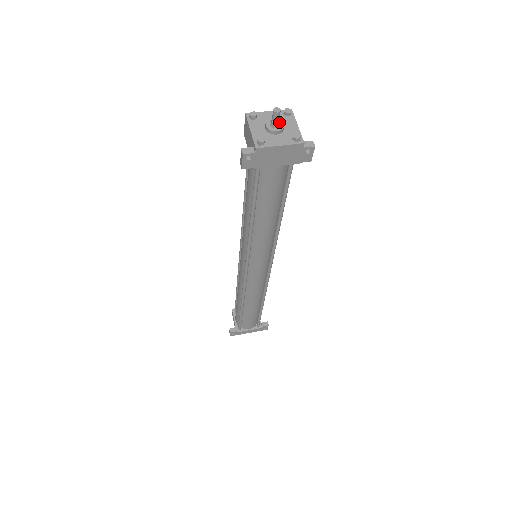
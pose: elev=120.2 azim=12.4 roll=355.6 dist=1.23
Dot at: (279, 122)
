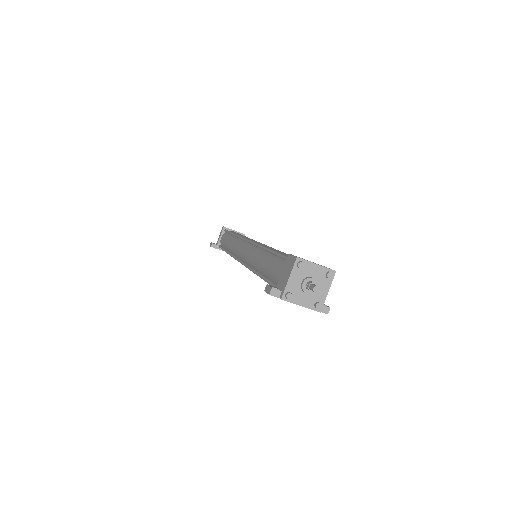
Dot at: occluded
